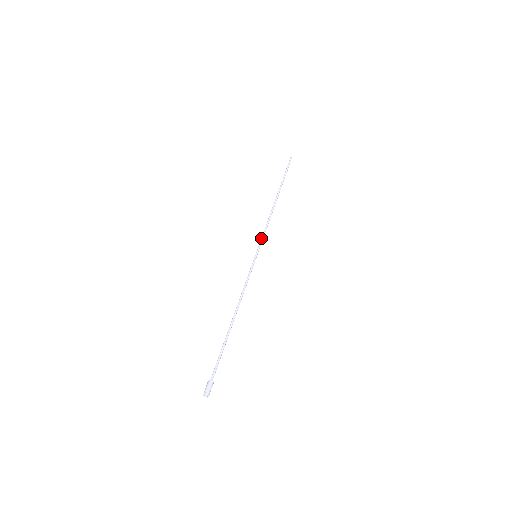
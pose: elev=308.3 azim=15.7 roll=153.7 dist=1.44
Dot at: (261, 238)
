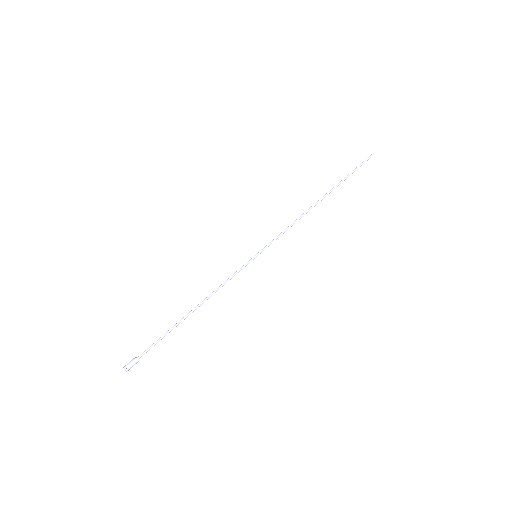
Dot at: (274, 239)
